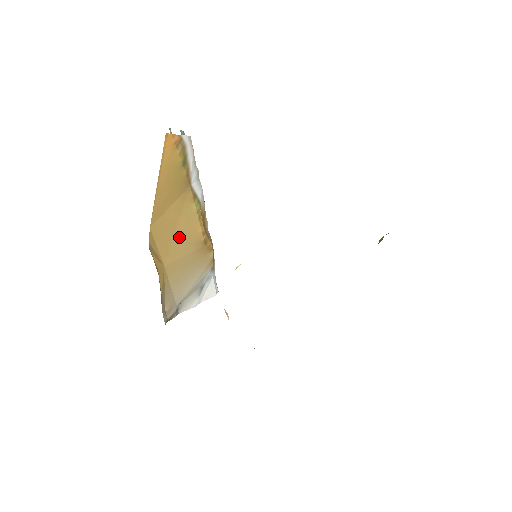
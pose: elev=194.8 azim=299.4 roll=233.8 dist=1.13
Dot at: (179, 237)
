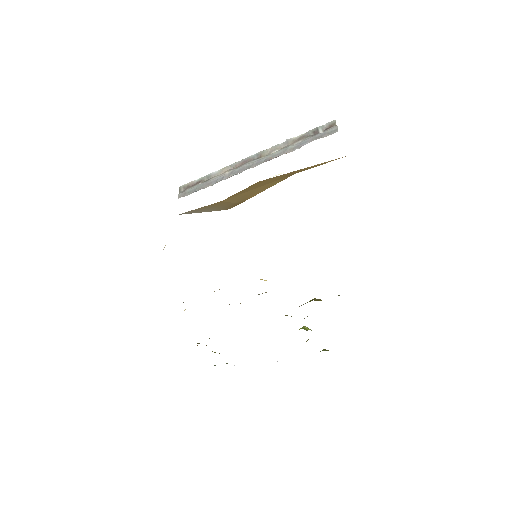
Dot at: (248, 192)
